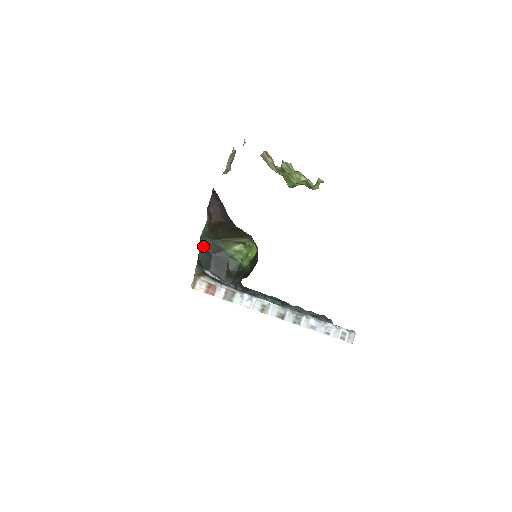
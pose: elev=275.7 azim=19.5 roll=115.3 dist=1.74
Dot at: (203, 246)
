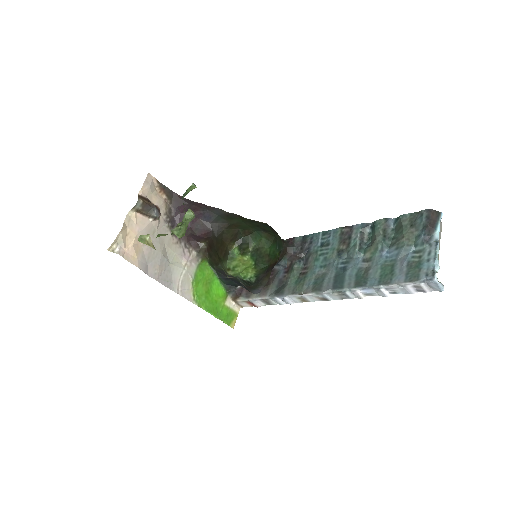
Dot at: (218, 273)
